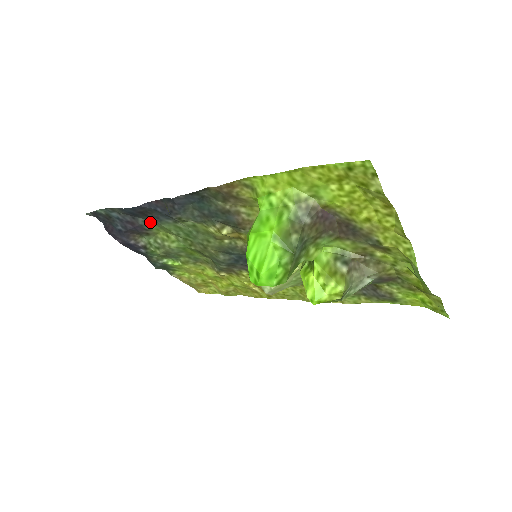
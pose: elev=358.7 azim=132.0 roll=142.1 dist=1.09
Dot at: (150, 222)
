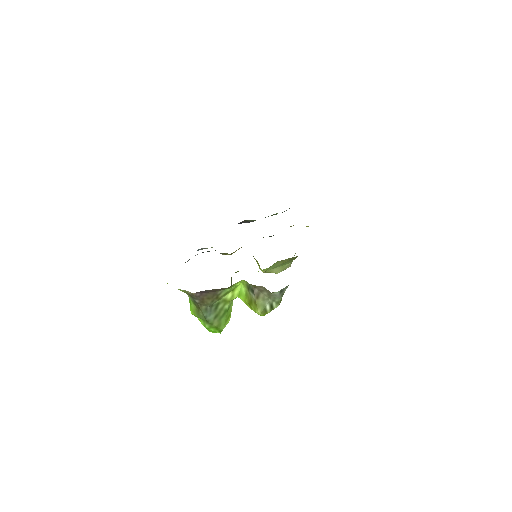
Dot at: occluded
